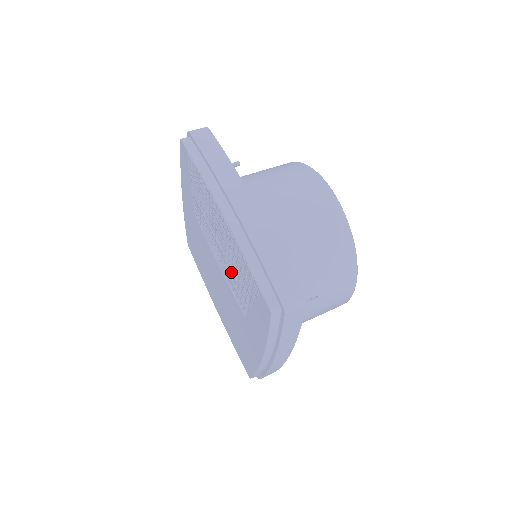
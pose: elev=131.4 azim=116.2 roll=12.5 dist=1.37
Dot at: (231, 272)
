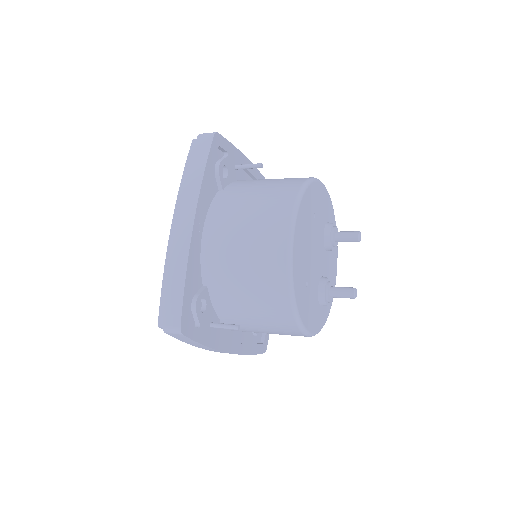
Dot at: occluded
